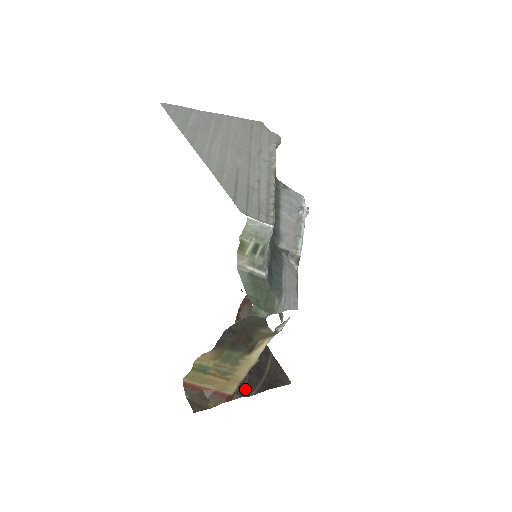
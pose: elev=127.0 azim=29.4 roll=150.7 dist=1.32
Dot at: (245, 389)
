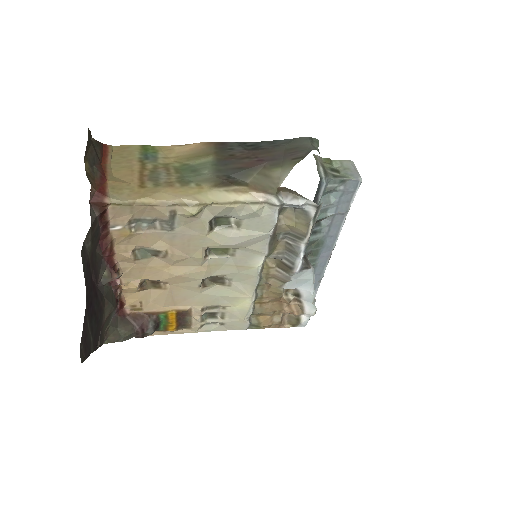
Dot at: (89, 247)
